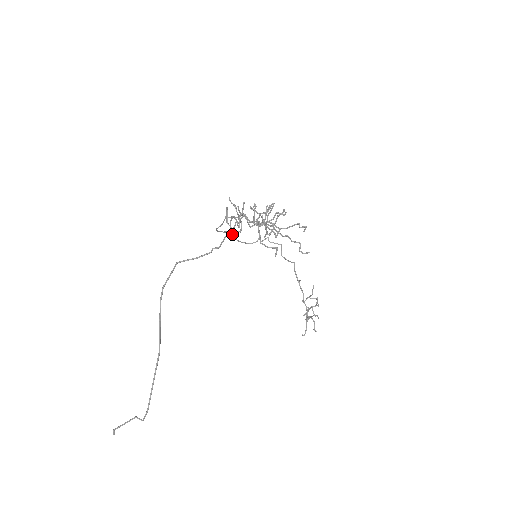
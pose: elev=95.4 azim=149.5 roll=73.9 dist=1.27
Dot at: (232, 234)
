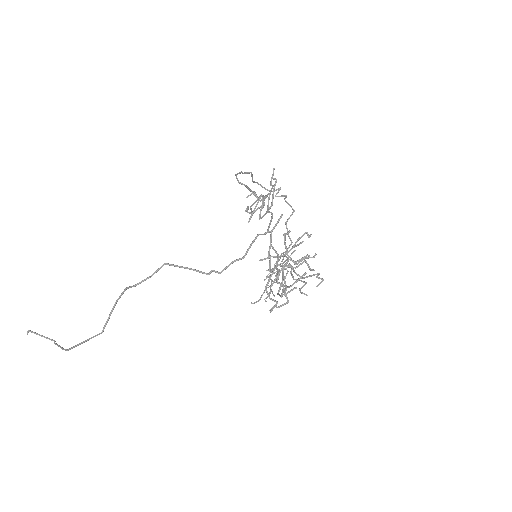
Dot at: (252, 175)
